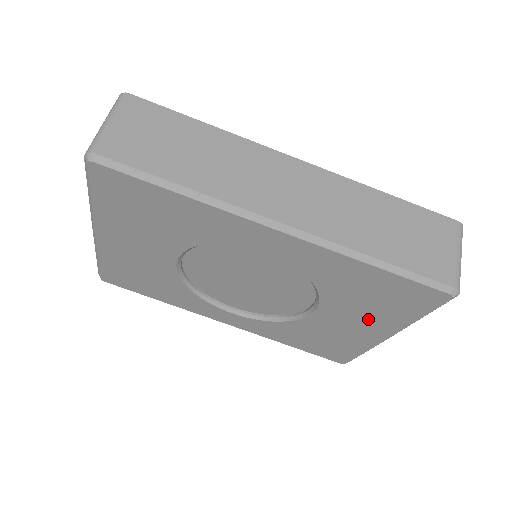
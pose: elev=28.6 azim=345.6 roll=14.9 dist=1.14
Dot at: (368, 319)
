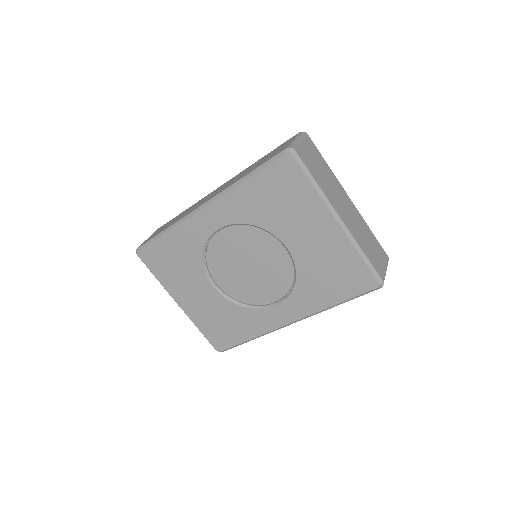
Dot at: (305, 219)
